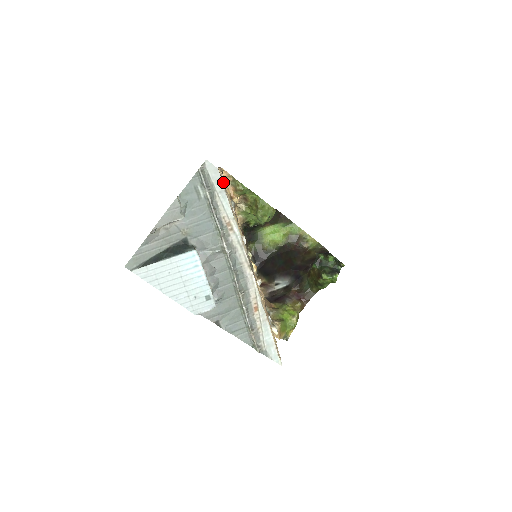
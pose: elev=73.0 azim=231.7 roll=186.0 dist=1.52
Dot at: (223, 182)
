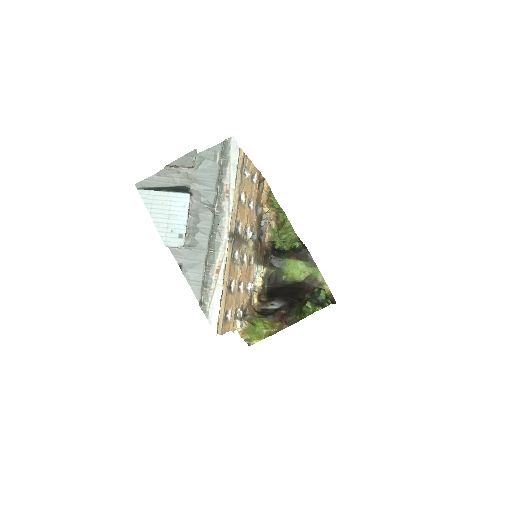
Dot at: (242, 163)
